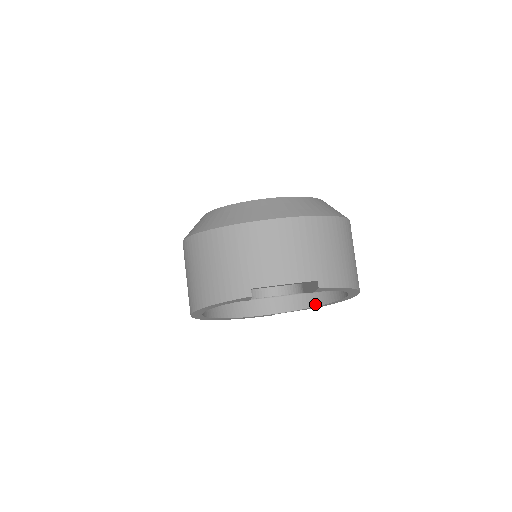
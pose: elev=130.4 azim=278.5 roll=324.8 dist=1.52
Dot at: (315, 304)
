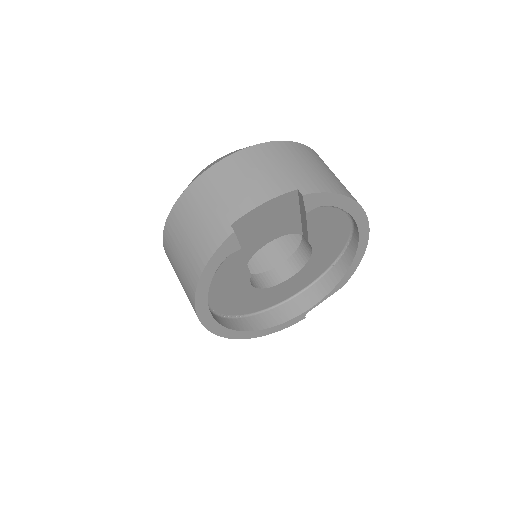
Dot at: (340, 276)
